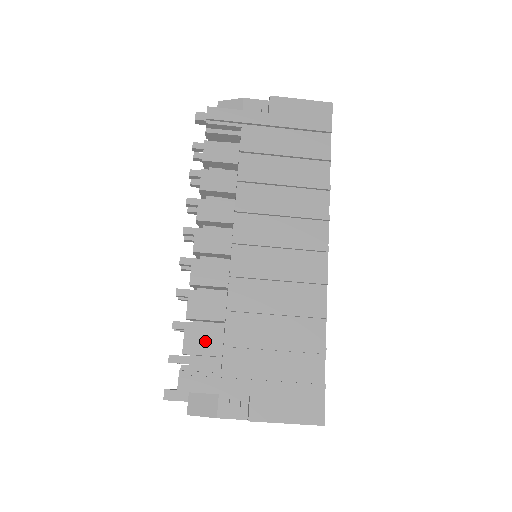
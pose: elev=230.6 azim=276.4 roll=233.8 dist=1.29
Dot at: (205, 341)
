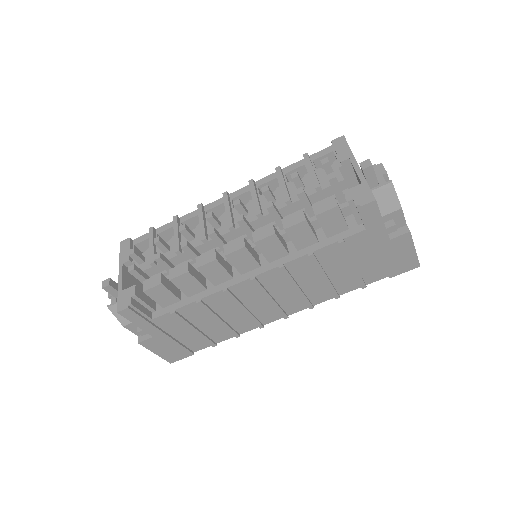
Dot at: (164, 296)
